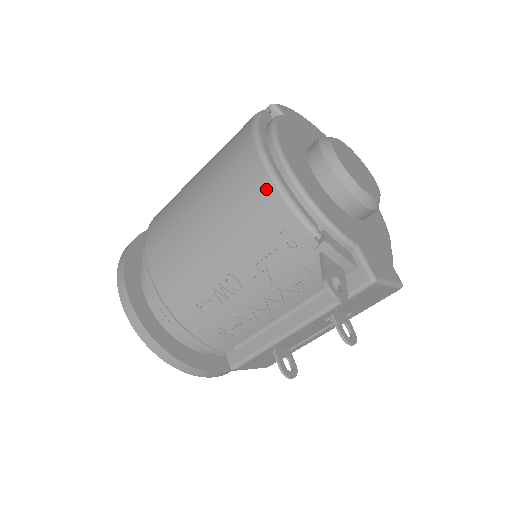
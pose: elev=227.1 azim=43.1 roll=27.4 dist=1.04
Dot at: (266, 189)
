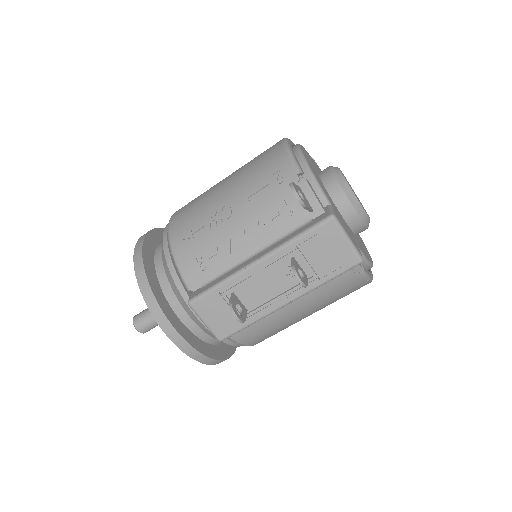
Dot at: (278, 149)
